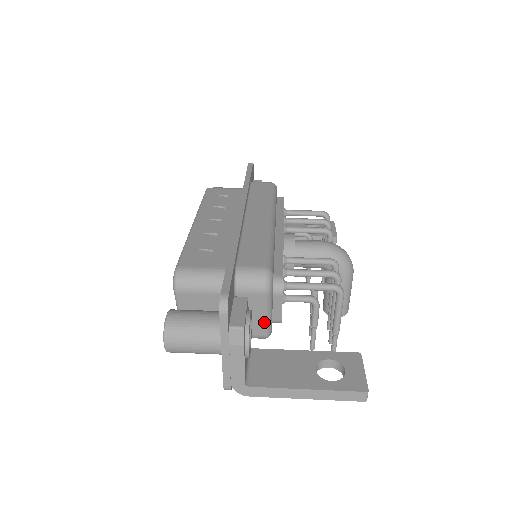
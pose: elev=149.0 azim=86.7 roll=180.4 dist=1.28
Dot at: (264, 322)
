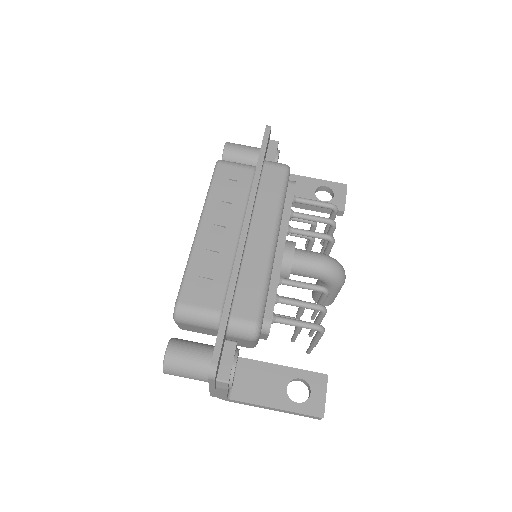
Dot at: (250, 346)
